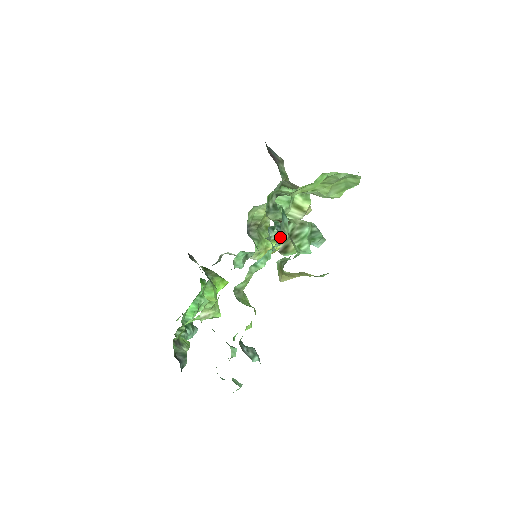
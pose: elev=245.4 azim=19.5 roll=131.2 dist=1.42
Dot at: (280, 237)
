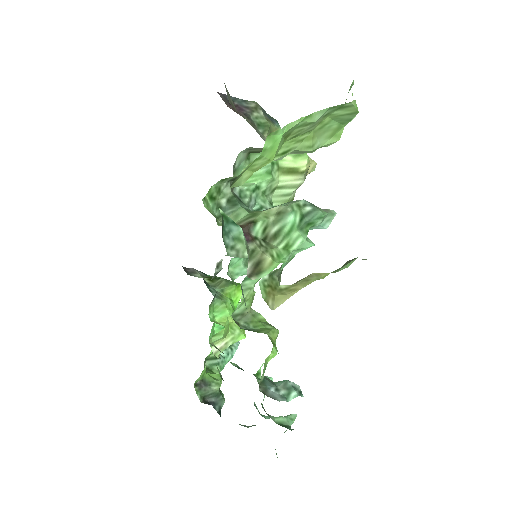
Dot at: occluded
